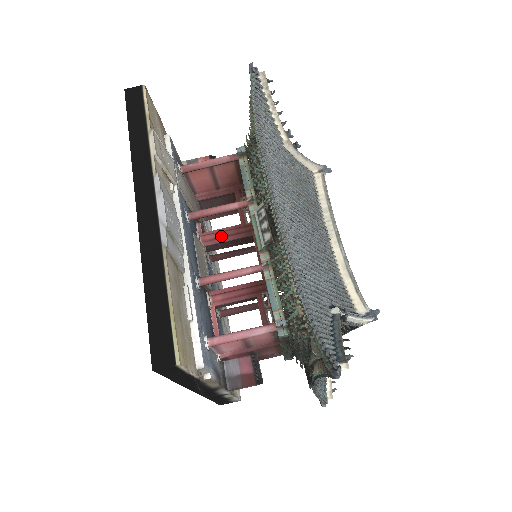
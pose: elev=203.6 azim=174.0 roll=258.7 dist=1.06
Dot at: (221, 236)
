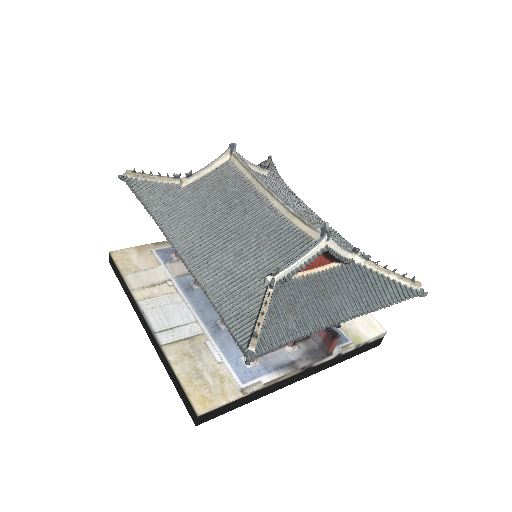
Dot at: occluded
